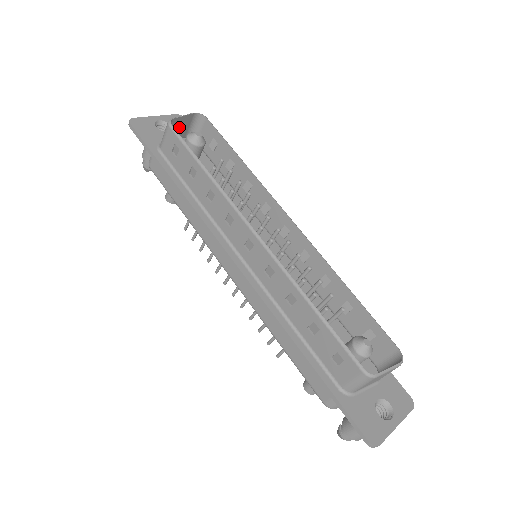
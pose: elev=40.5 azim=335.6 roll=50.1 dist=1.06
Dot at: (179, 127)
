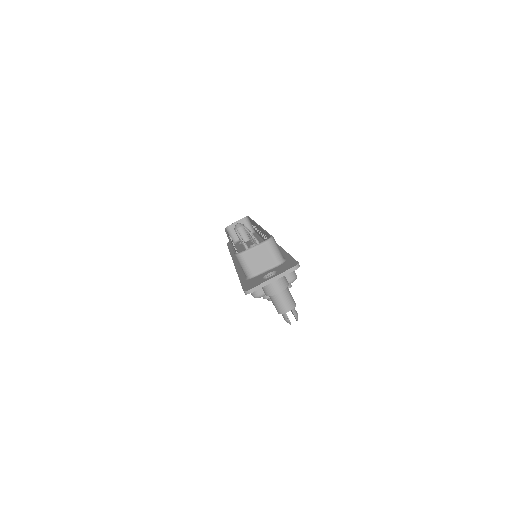
Dot at: occluded
